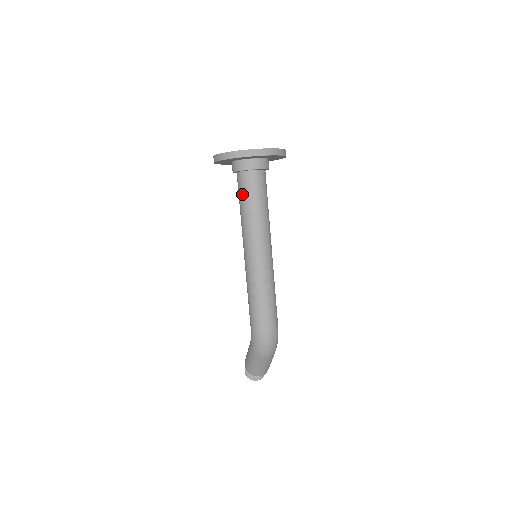
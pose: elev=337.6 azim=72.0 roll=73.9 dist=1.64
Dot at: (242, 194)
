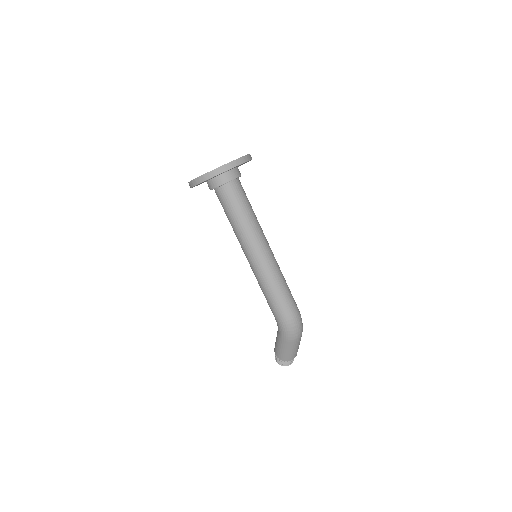
Dot at: (228, 206)
